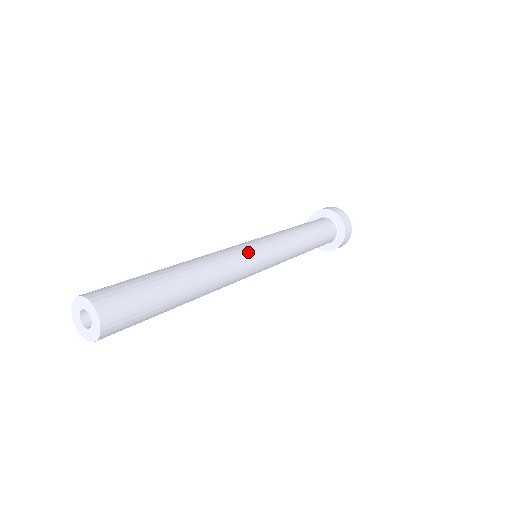
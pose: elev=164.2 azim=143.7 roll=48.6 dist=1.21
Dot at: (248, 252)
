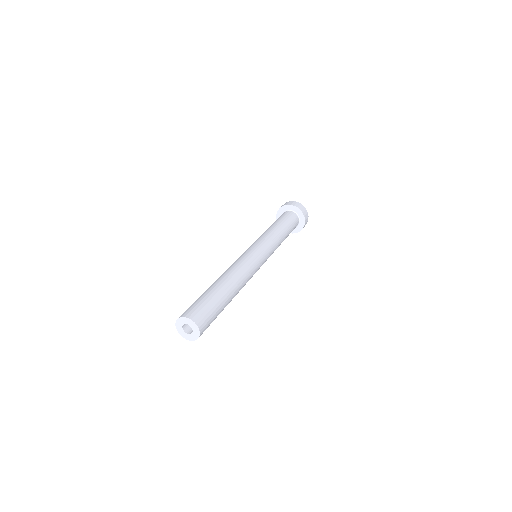
Dot at: (251, 255)
